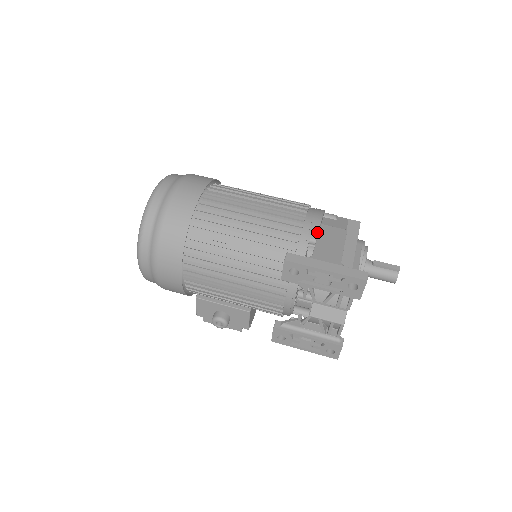
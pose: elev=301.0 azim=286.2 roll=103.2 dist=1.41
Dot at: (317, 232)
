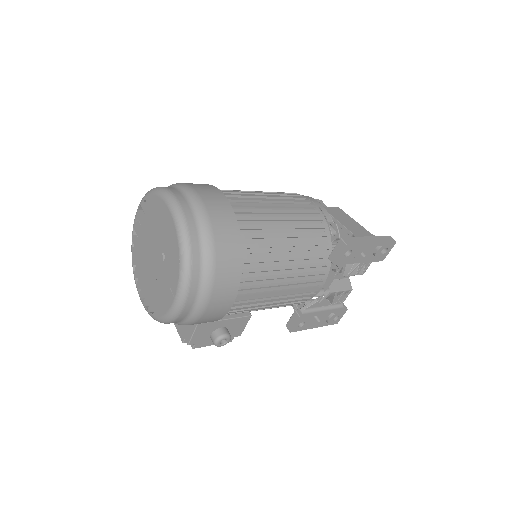
Dot at: (329, 215)
